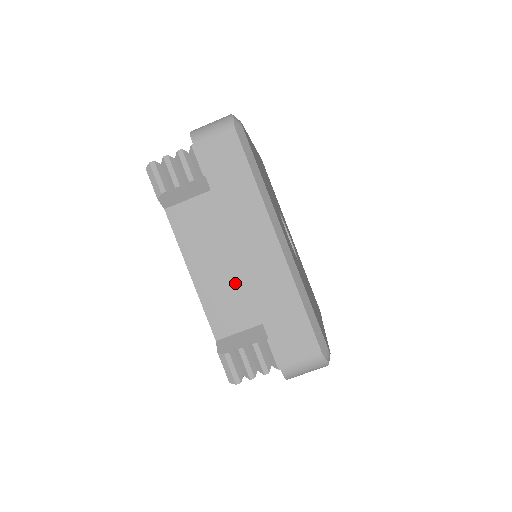
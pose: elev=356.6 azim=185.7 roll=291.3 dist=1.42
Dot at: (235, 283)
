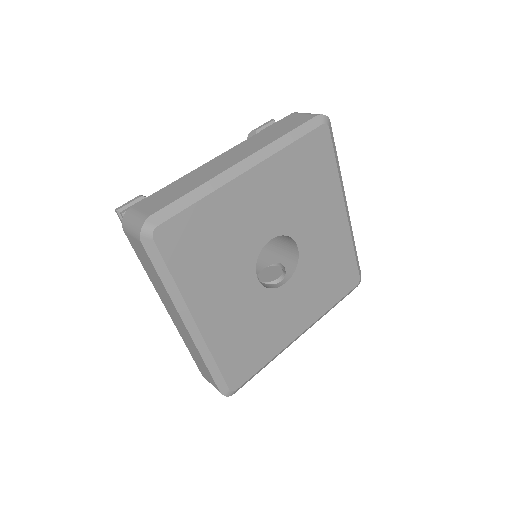
Dot at: occluded
